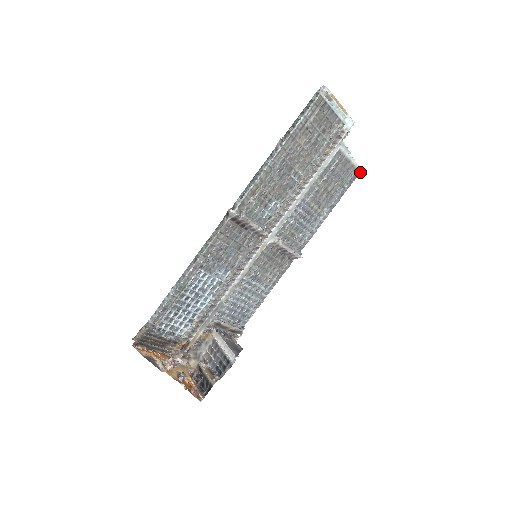
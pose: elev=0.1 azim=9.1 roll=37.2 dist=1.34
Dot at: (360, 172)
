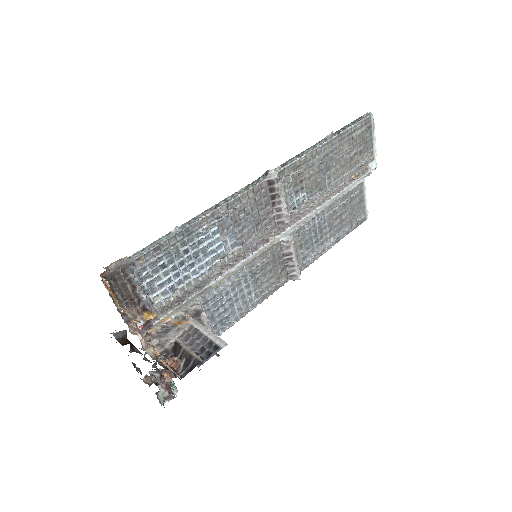
Dot at: occluded
